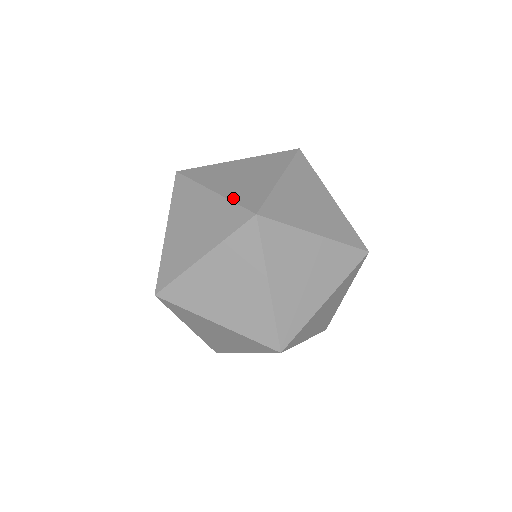
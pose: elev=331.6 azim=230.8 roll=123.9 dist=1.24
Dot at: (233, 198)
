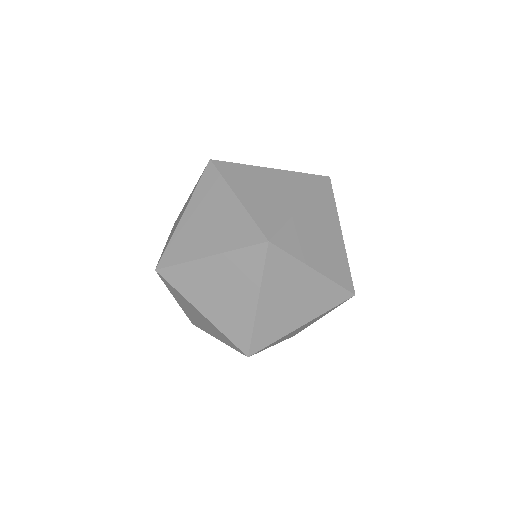
Dot at: (253, 214)
